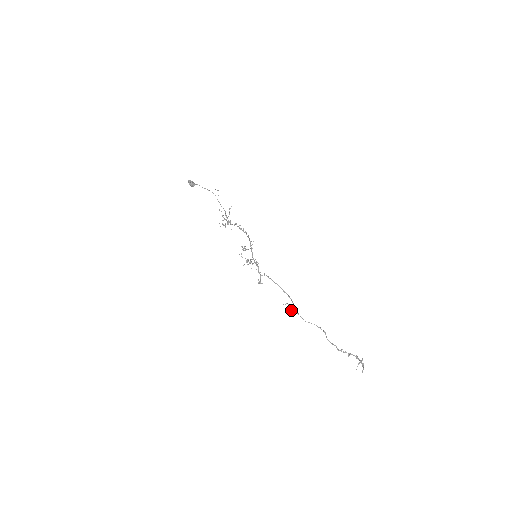
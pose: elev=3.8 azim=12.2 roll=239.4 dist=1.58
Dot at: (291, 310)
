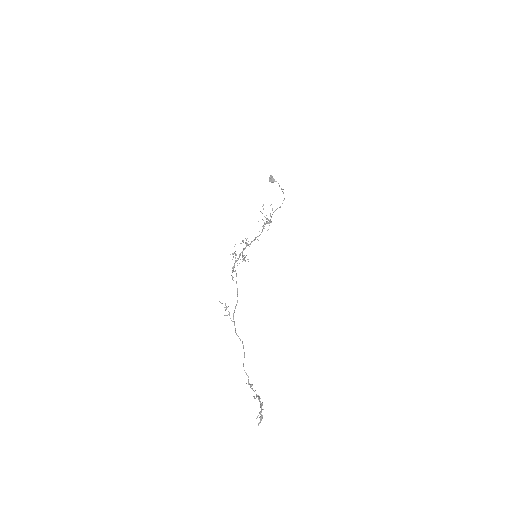
Dot at: (228, 314)
